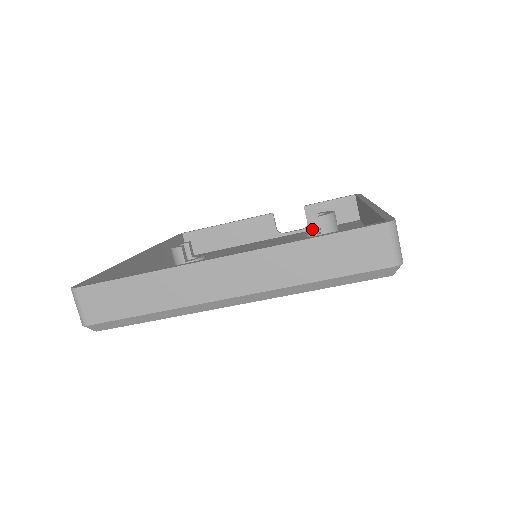
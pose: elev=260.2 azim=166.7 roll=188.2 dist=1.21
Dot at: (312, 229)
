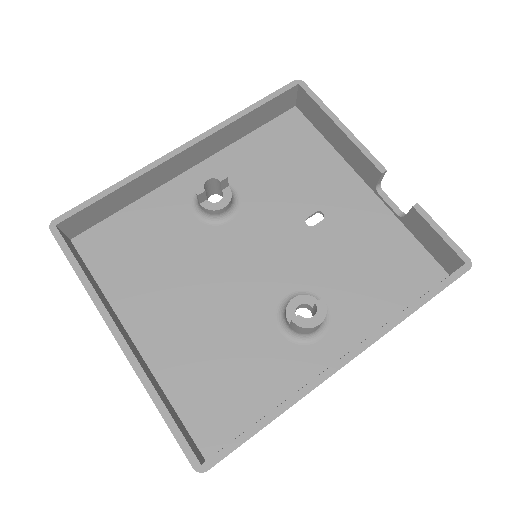
Dot at: (405, 224)
